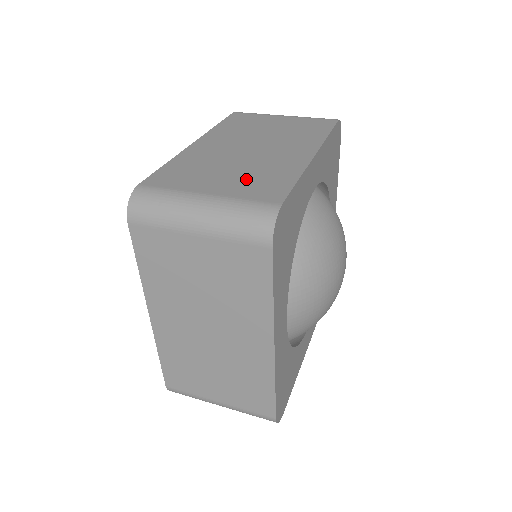
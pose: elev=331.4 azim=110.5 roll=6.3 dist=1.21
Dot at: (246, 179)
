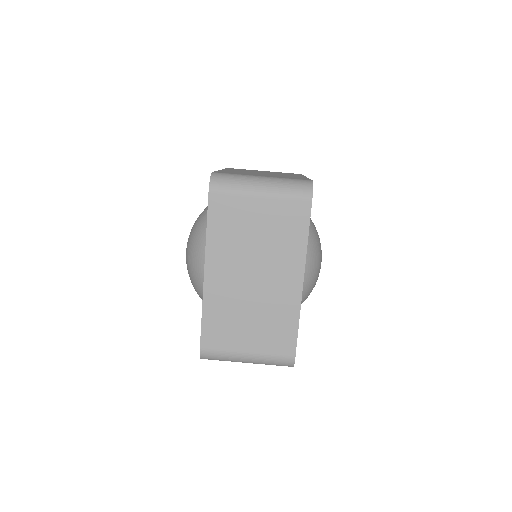
Dot at: (265, 330)
